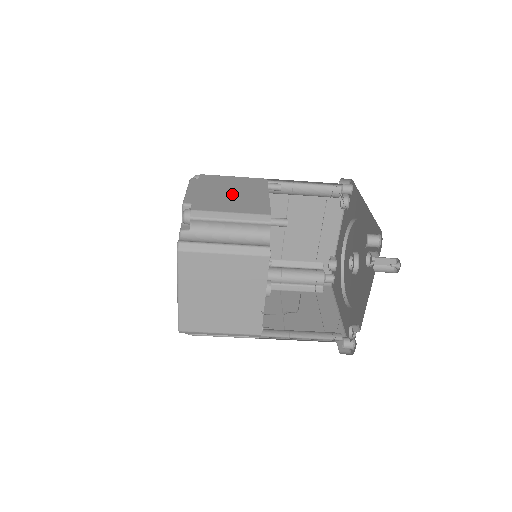
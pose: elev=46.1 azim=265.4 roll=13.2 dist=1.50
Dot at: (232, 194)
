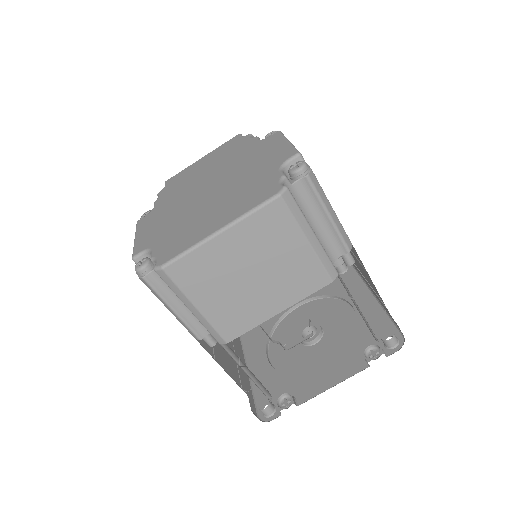
Dot at: occluded
